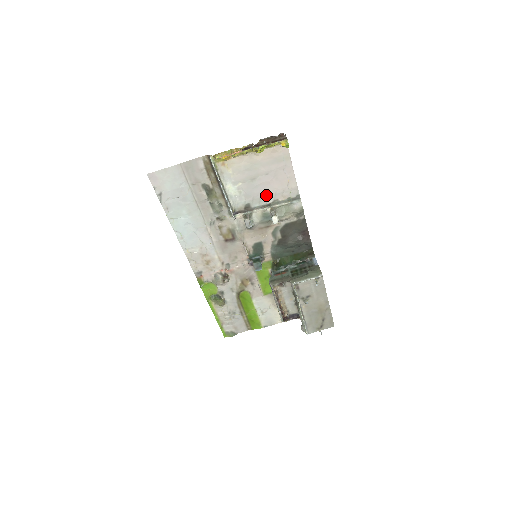
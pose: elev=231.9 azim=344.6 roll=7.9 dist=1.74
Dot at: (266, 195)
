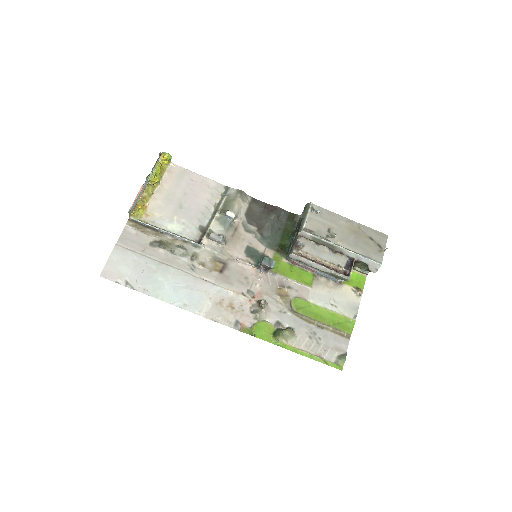
Dot at: (204, 208)
